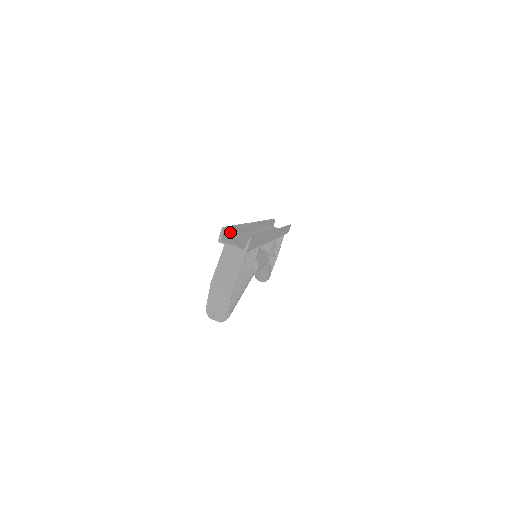
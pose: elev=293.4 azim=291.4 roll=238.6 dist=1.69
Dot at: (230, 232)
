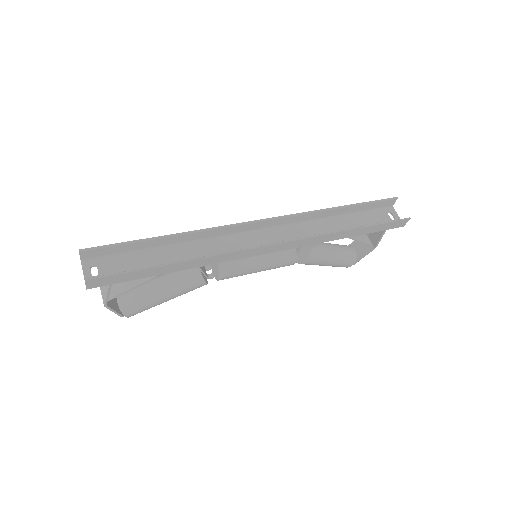
Dot at: (118, 249)
